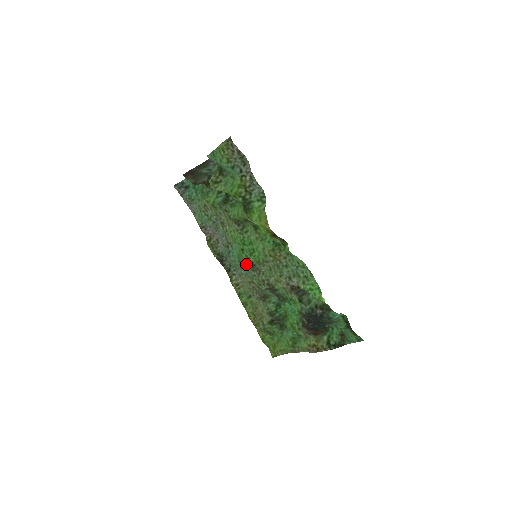
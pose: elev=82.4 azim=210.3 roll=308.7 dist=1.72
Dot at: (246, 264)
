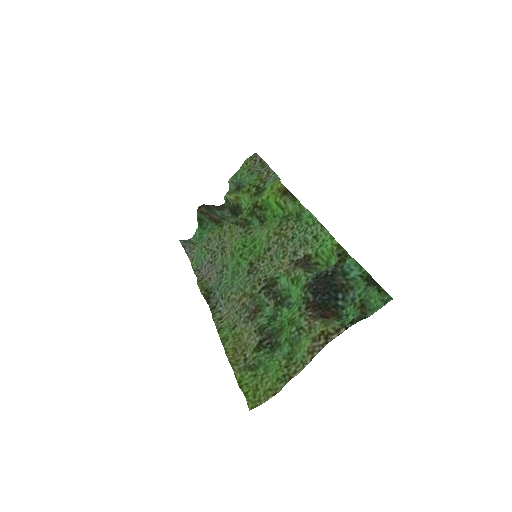
Dot at: (241, 276)
